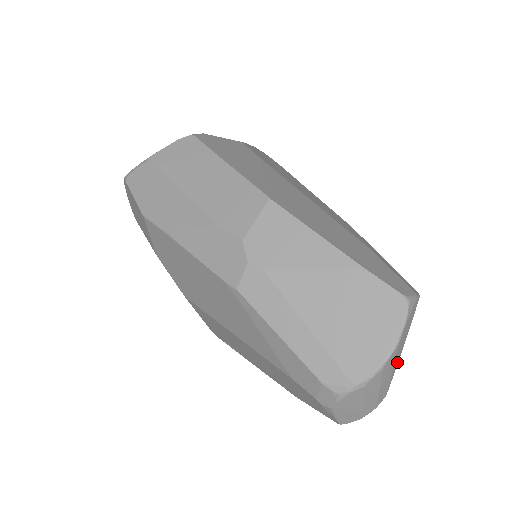
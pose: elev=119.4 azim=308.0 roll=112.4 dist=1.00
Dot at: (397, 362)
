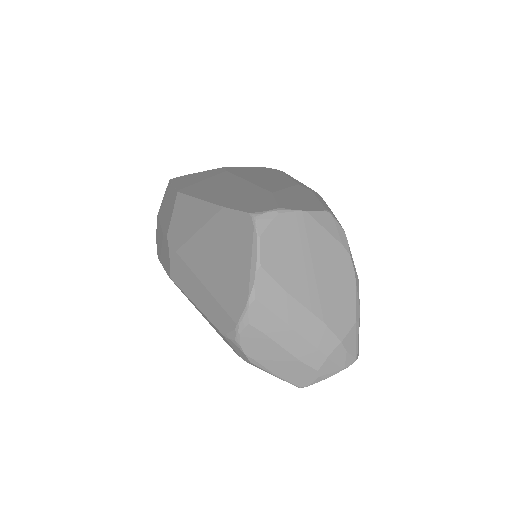
Dot at: (329, 296)
